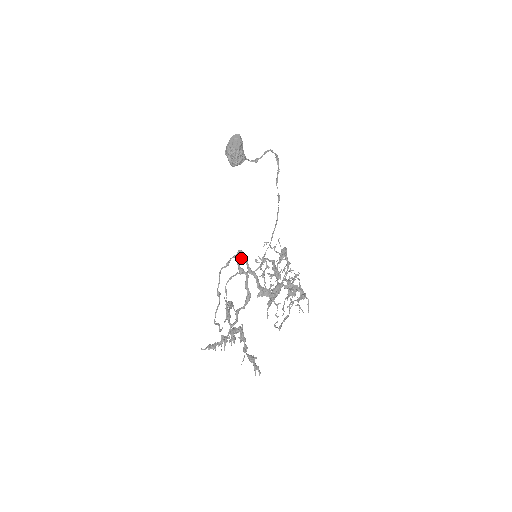
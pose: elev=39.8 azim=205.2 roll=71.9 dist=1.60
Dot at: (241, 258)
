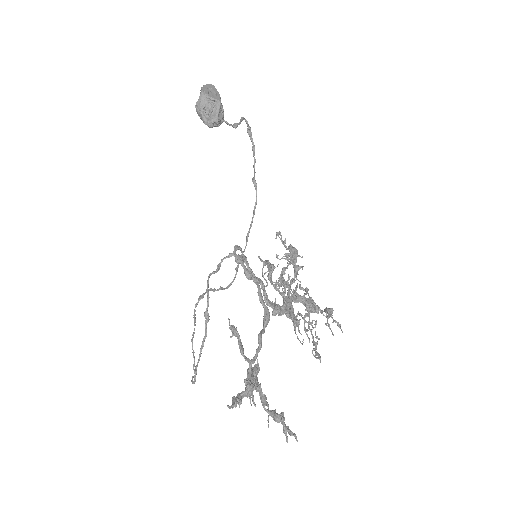
Dot at: (242, 257)
